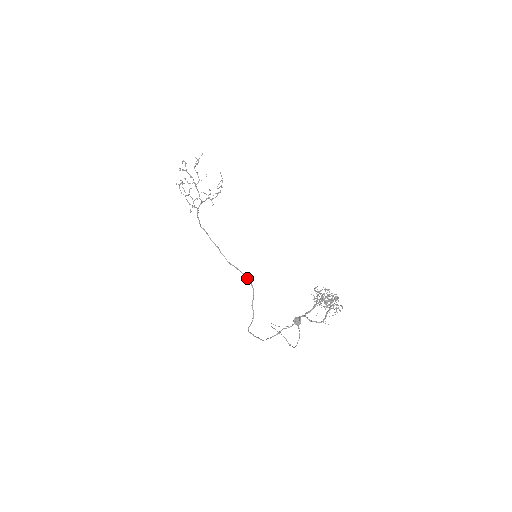
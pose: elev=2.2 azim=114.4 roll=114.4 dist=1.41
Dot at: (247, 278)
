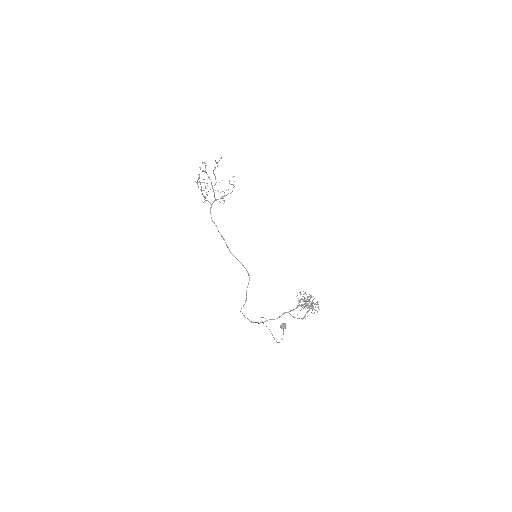
Dot at: occluded
